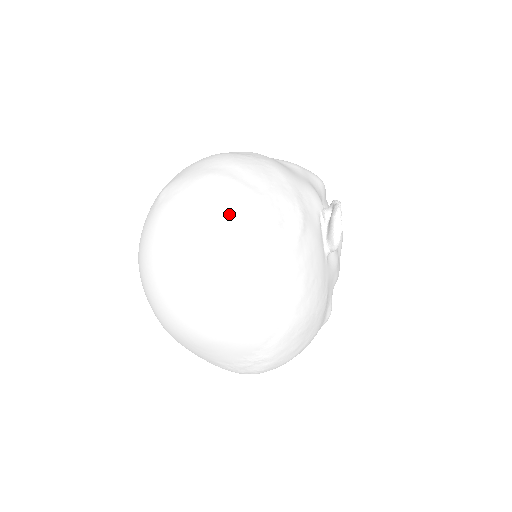
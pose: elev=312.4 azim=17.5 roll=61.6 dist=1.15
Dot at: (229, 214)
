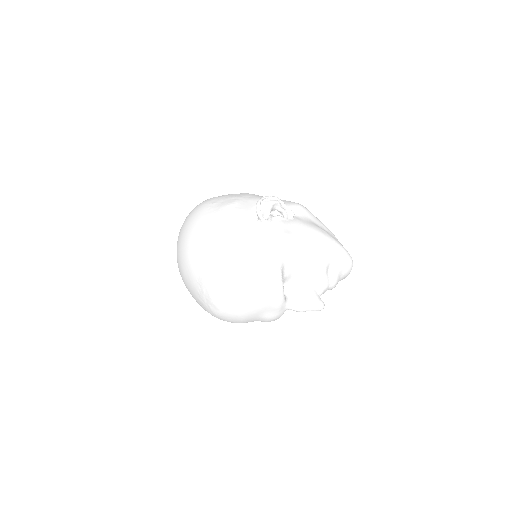
Dot at: occluded
